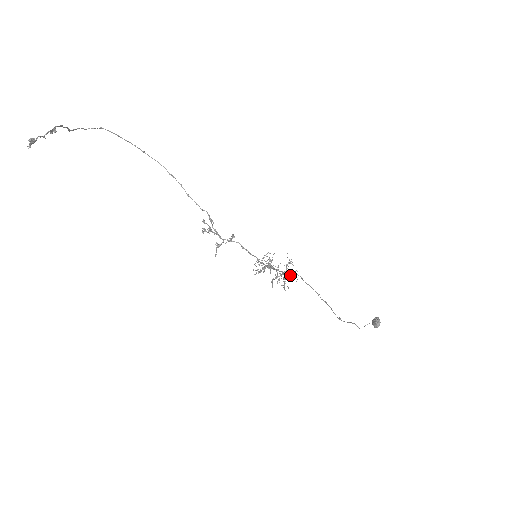
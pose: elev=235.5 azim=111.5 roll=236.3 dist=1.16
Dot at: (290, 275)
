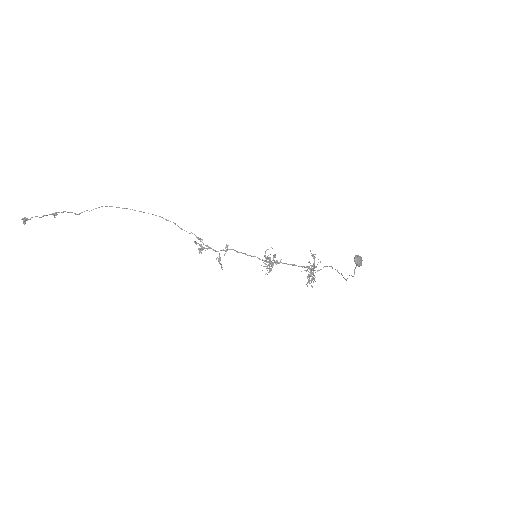
Dot at: occluded
